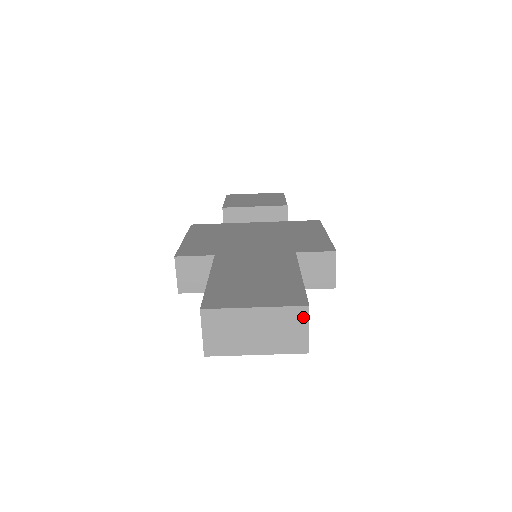
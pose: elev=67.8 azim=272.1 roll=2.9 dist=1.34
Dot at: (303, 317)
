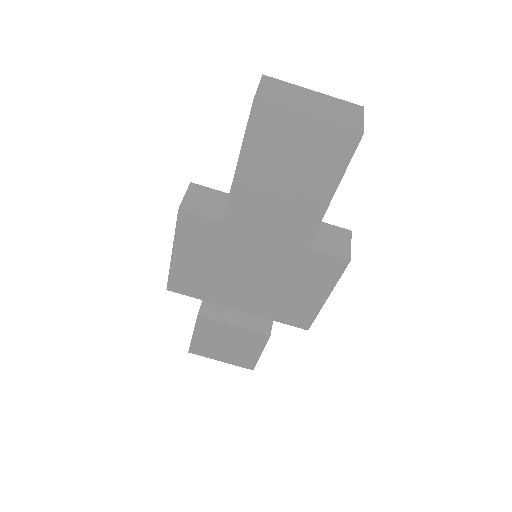
Dot at: (358, 111)
